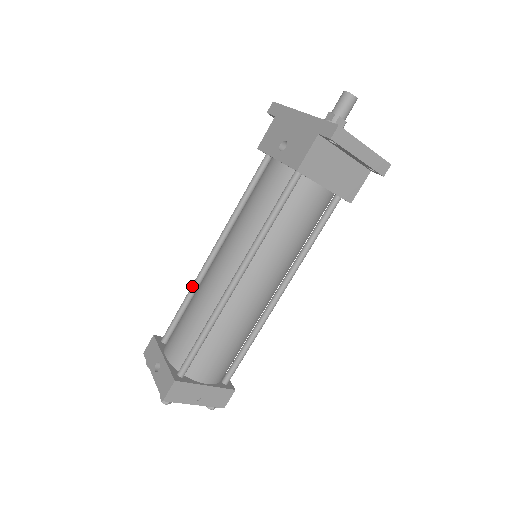
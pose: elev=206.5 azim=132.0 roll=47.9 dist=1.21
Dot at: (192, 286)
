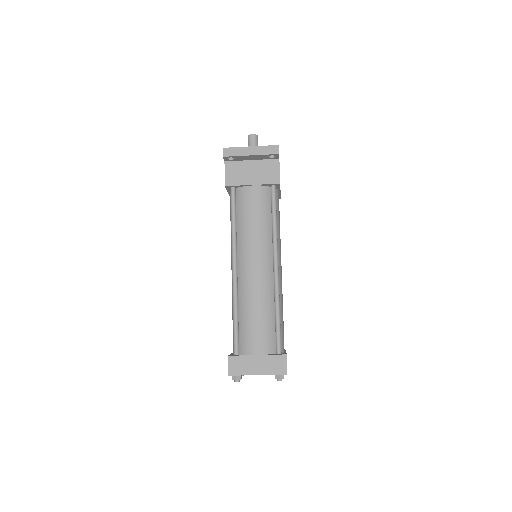
Dot at: occluded
